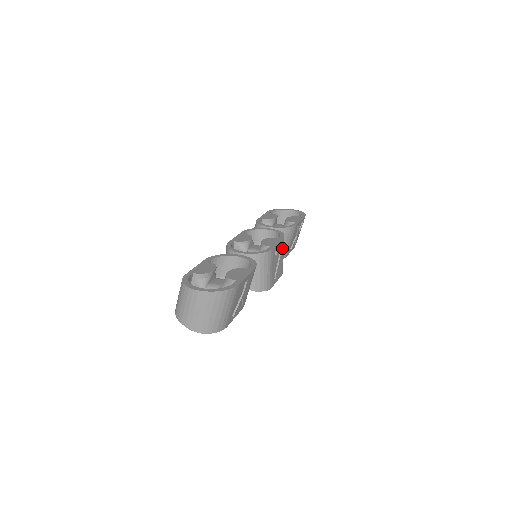
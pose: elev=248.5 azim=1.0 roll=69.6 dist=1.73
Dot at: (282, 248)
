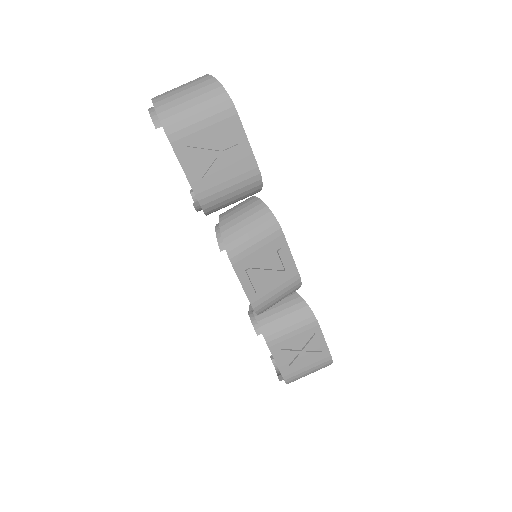
Dot at: (287, 272)
